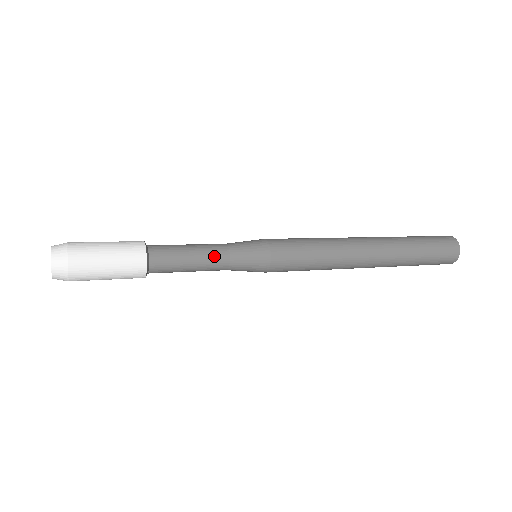
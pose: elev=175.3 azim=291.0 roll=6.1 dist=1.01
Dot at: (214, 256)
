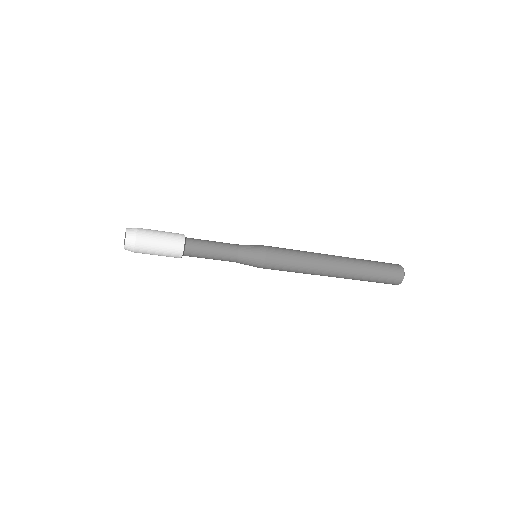
Dot at: (226, 243)
